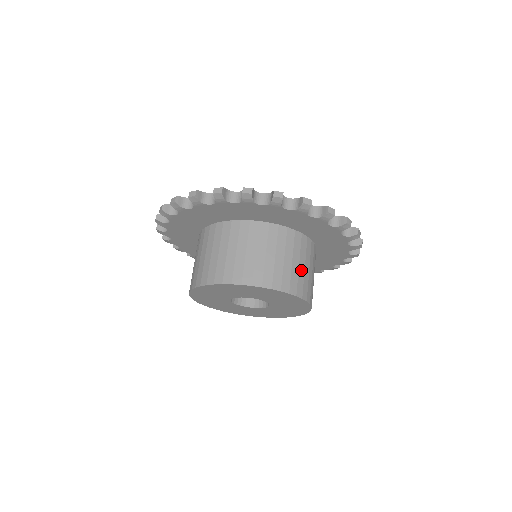
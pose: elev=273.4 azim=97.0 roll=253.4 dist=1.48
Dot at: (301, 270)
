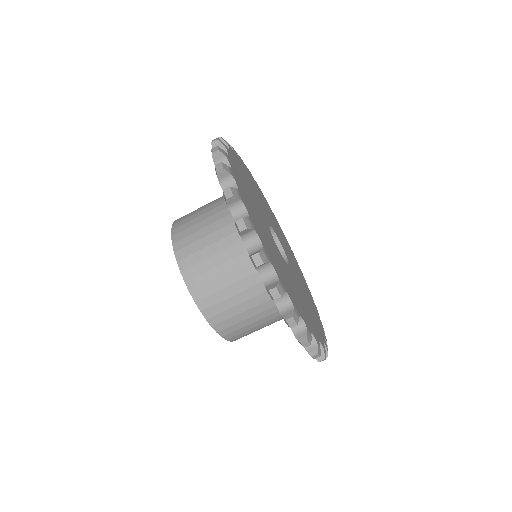
Dot at: occluded
